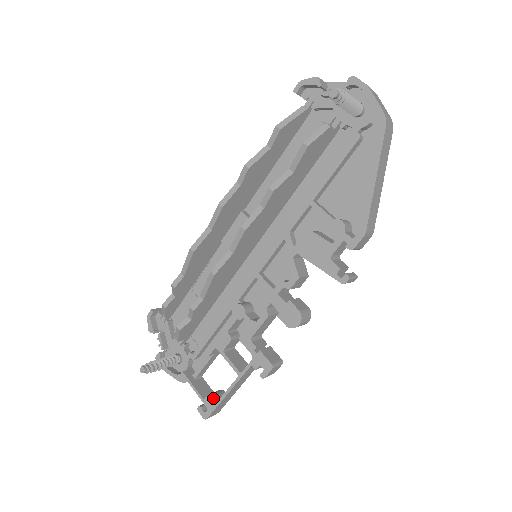
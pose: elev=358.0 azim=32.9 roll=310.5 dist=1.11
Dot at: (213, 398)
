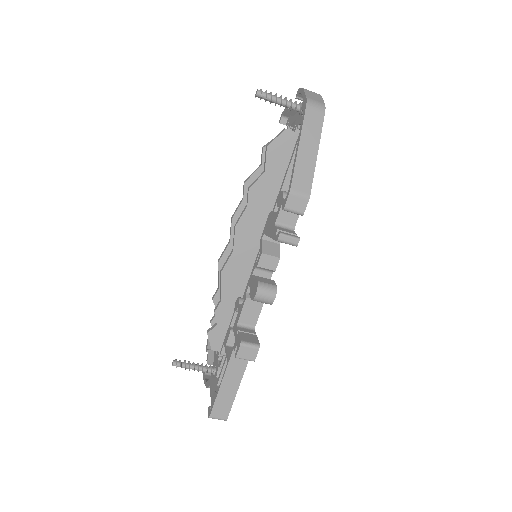
Dot at: (215, 393)
